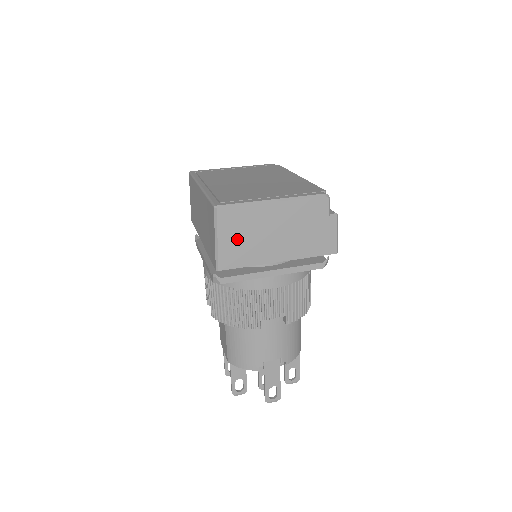
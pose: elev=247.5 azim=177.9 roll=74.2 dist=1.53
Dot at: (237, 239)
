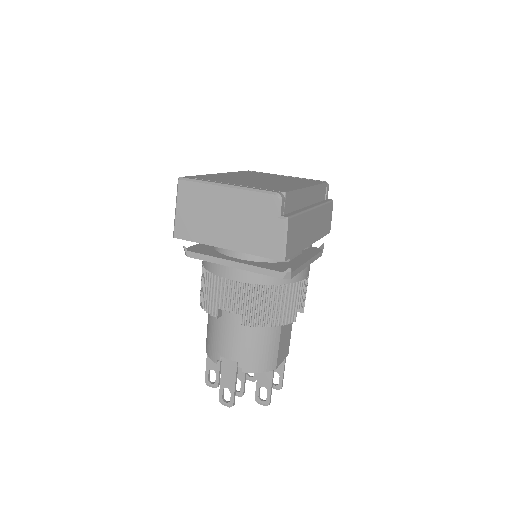
Dot at: (191, 213)
